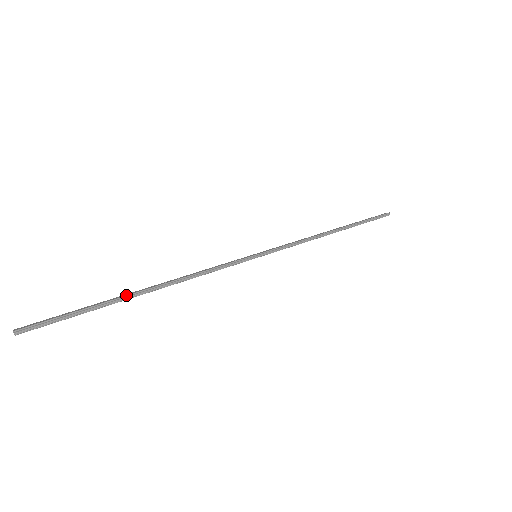
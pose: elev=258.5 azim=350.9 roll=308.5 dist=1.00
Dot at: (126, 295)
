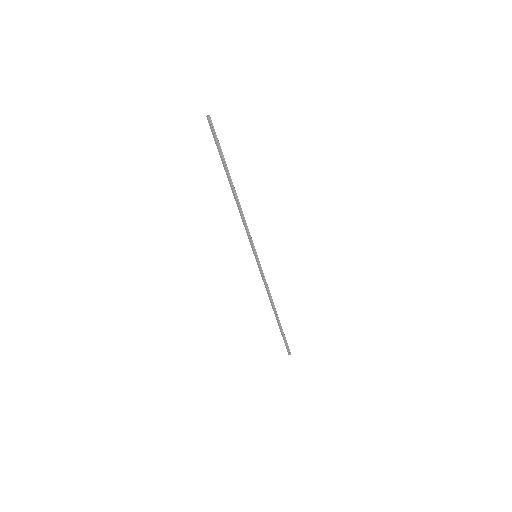
Dot at: occluded
